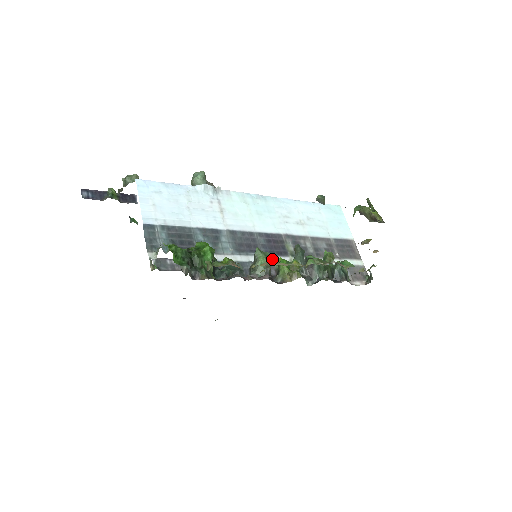
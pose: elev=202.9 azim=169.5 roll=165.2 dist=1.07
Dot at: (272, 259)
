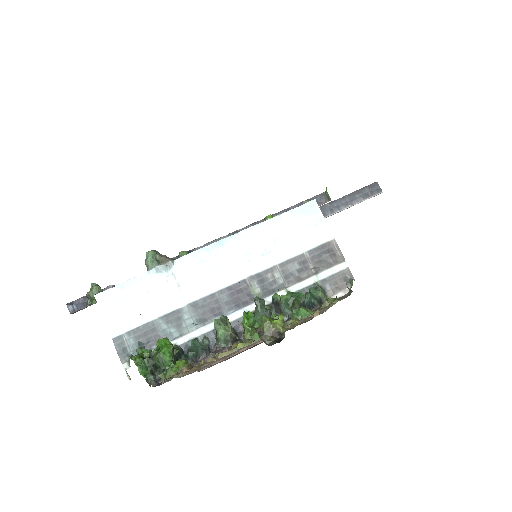
Dot at: (238, 314)
